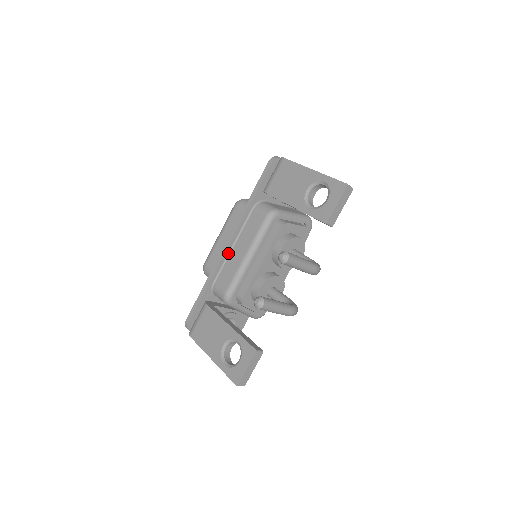
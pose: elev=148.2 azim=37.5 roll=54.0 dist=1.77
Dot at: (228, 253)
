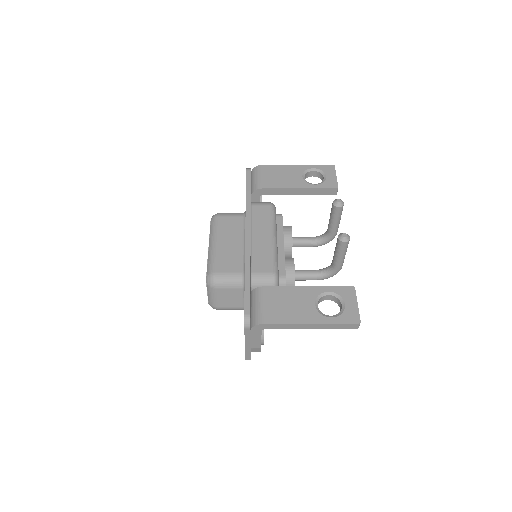
Dot at: occluded
